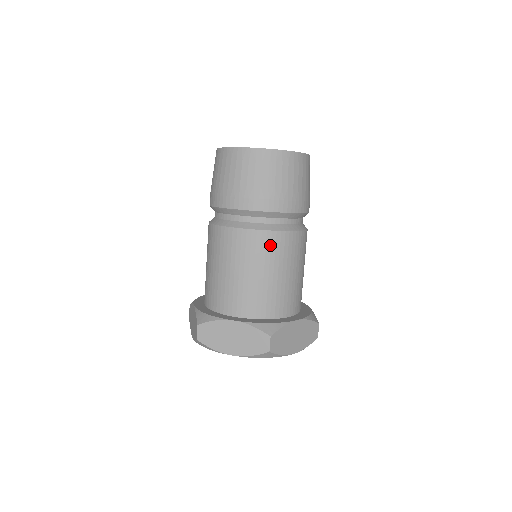
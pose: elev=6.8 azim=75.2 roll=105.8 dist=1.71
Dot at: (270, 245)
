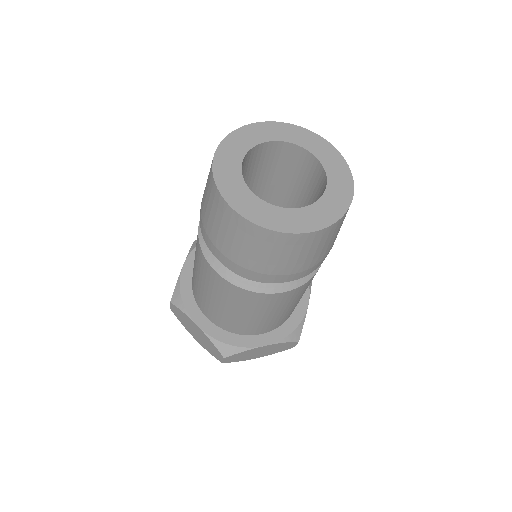
Dot at: (305, 287)
